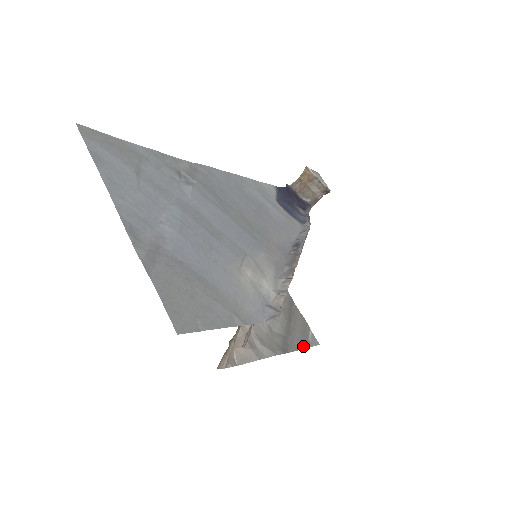
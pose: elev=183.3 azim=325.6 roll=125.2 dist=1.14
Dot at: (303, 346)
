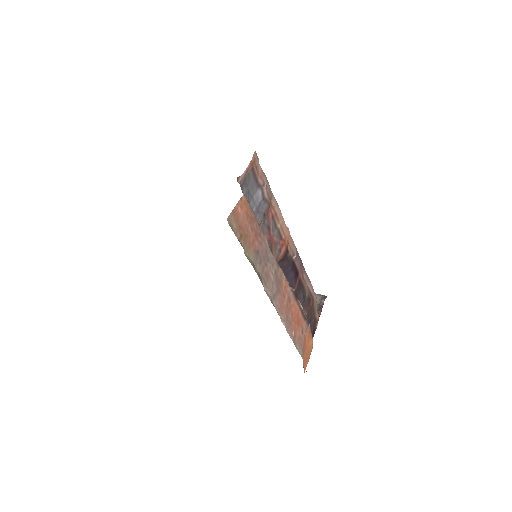
Dot at: occluded
